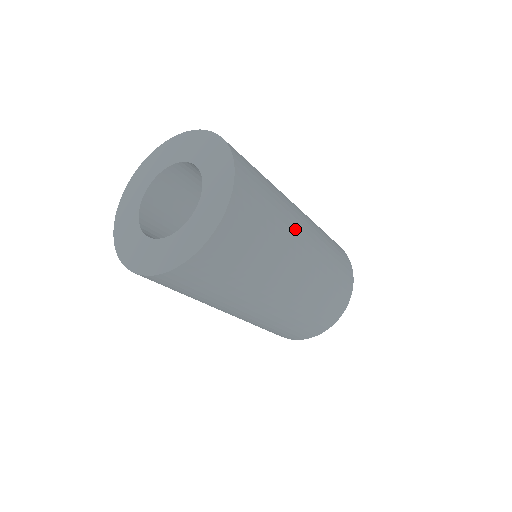
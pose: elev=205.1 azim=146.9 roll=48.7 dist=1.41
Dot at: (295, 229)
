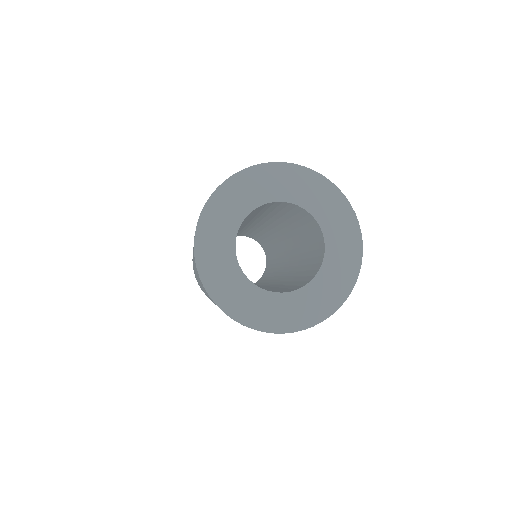
Dot at: occluded
